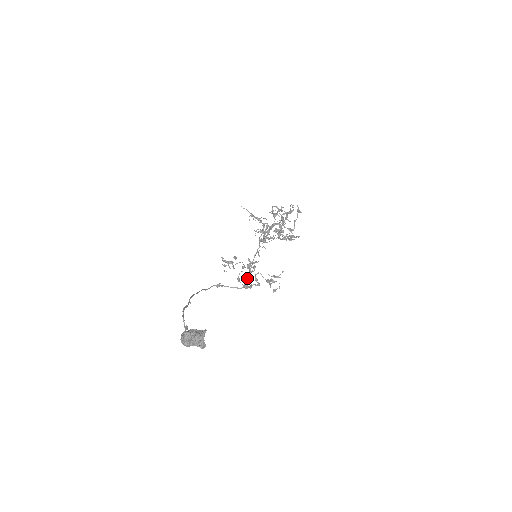
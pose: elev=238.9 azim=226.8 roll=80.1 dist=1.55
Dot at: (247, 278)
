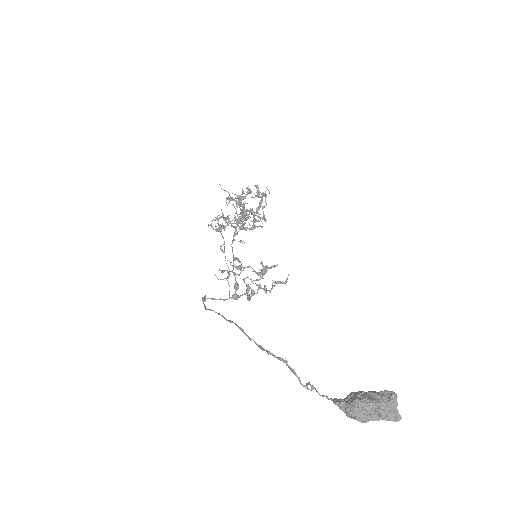
Dot at: (237, 285)
